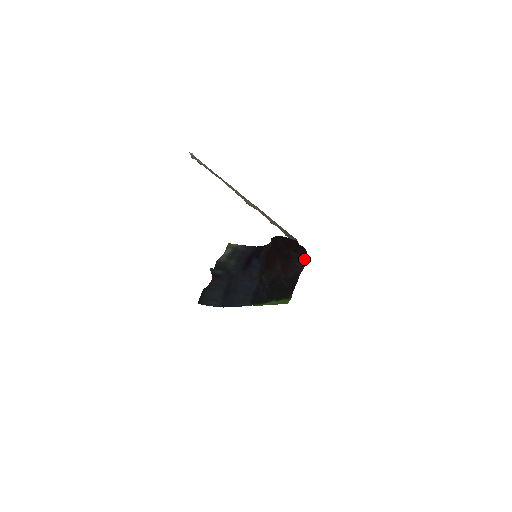
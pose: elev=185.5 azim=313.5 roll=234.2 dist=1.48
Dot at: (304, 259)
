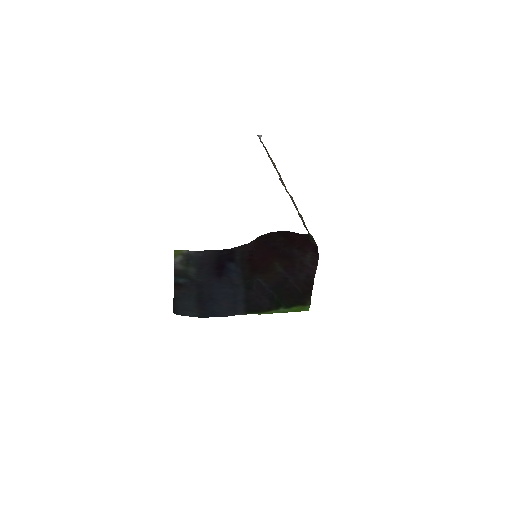
Dot at: (313, 258)
